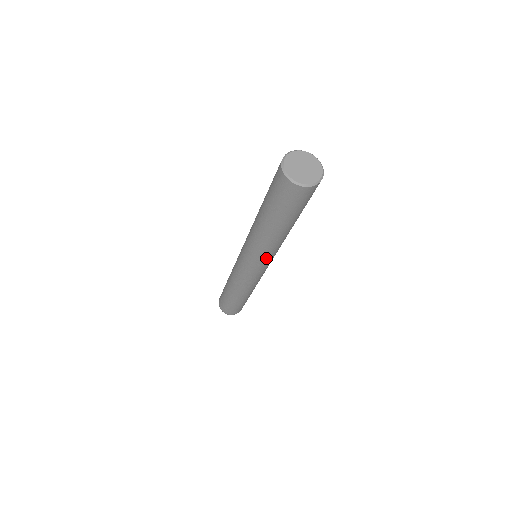
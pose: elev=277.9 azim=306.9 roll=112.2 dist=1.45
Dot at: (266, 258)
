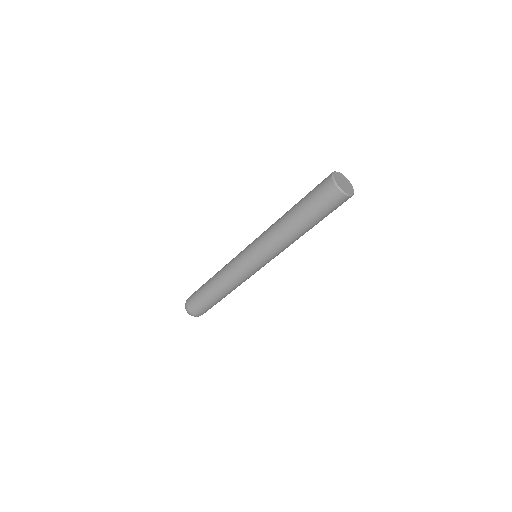
Dot at: (263, 247)
